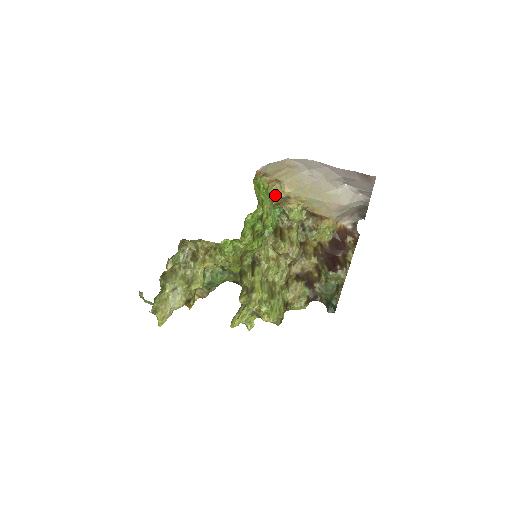
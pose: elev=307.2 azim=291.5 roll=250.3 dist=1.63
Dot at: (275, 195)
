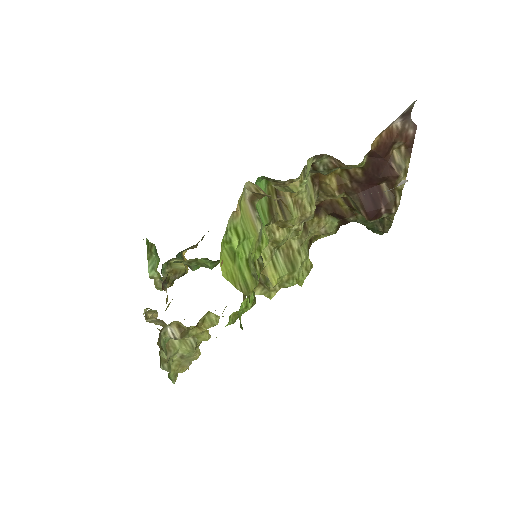
Dot at: (254, 193)
